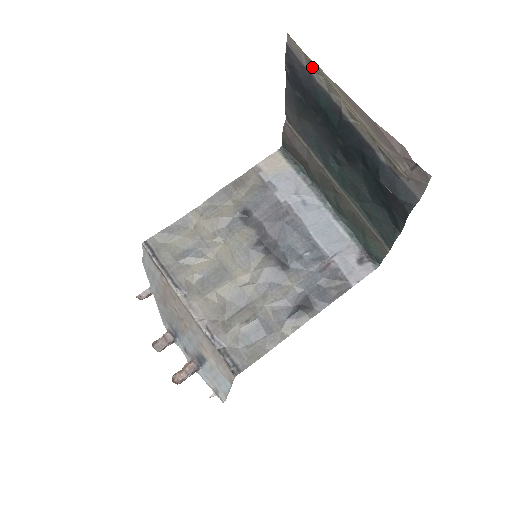
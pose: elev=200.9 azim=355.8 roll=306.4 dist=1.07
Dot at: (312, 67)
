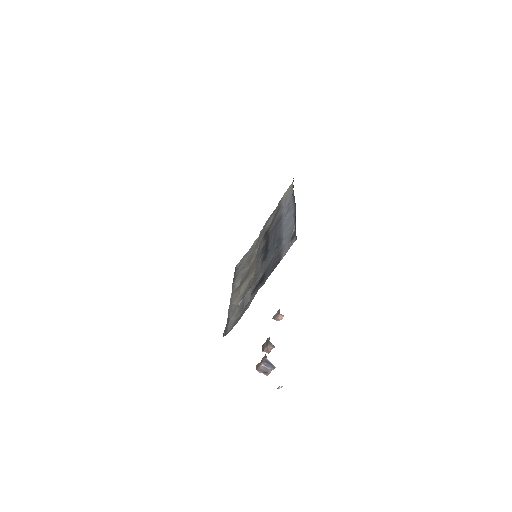
Dot at: occluded
